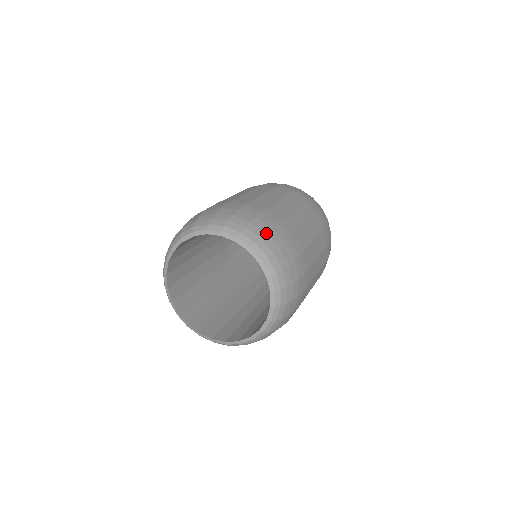
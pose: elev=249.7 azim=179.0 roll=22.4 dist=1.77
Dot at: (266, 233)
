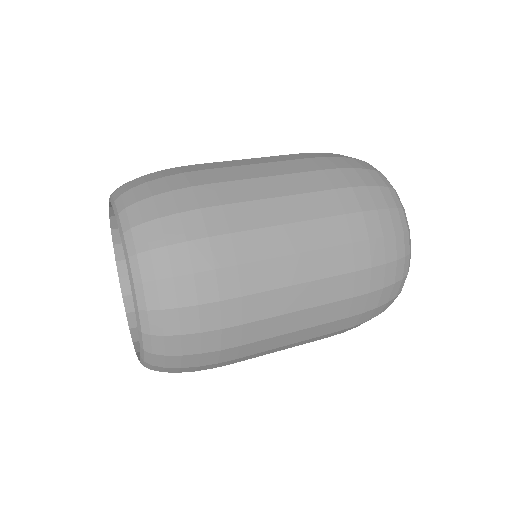
Dot at: (146, 182)
